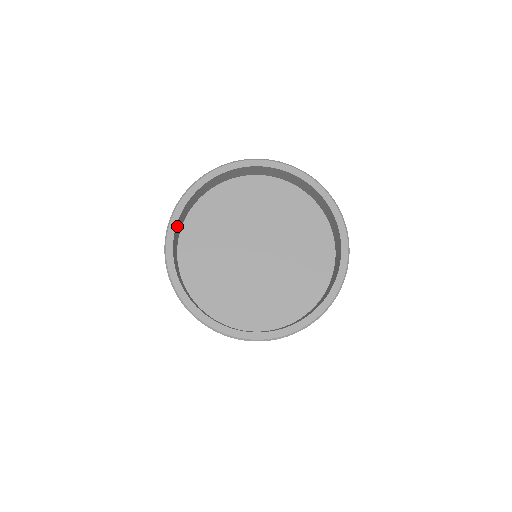
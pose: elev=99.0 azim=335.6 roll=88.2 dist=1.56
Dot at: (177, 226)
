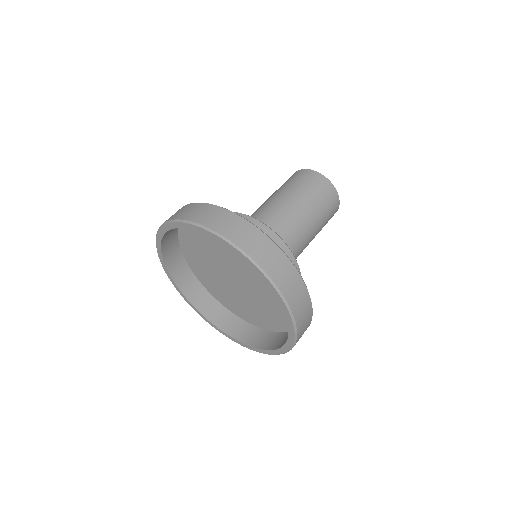
Dot at: (175, 275)
